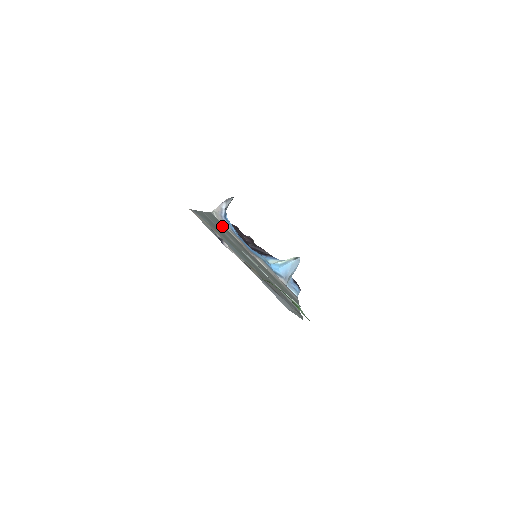
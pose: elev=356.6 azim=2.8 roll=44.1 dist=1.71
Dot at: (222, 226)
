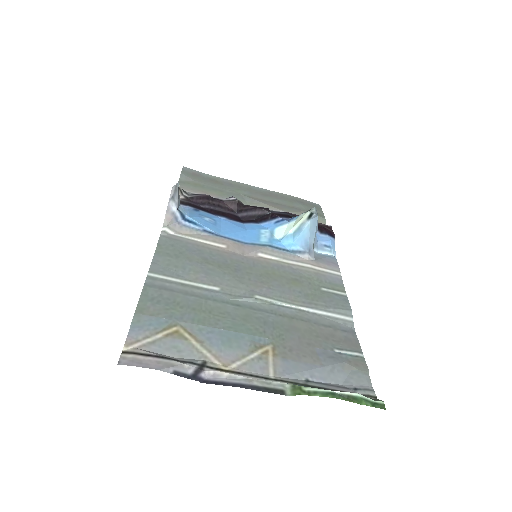
Dot at: (188, 255)
